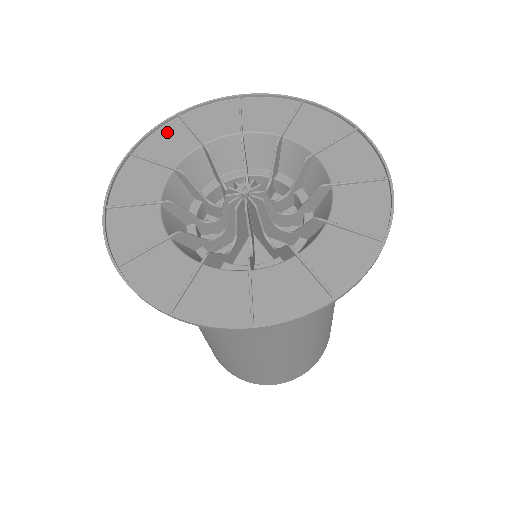
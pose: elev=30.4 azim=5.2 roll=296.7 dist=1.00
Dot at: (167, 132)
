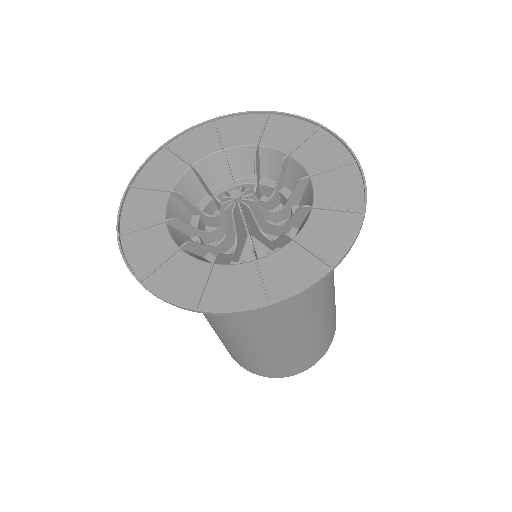
Dot at: (132, 203)
